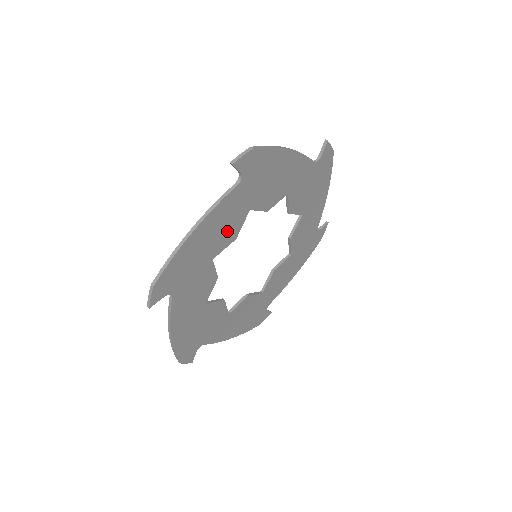
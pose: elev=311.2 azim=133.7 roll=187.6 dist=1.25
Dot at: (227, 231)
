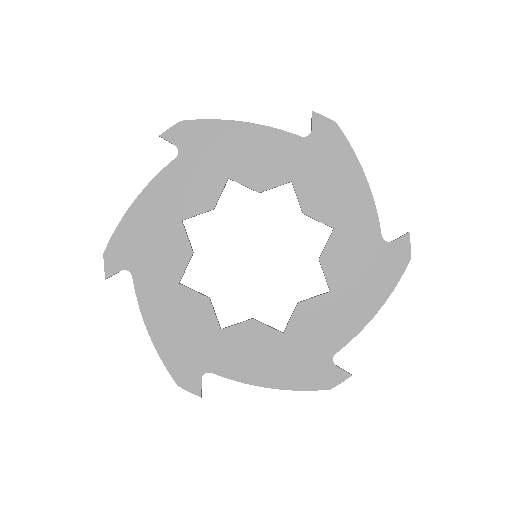
Dot at: (261, 170)
